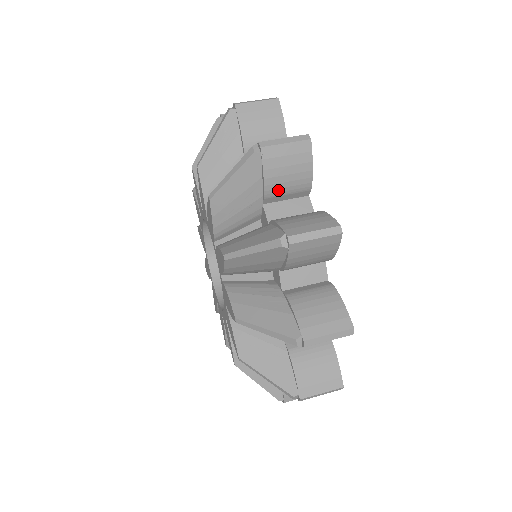
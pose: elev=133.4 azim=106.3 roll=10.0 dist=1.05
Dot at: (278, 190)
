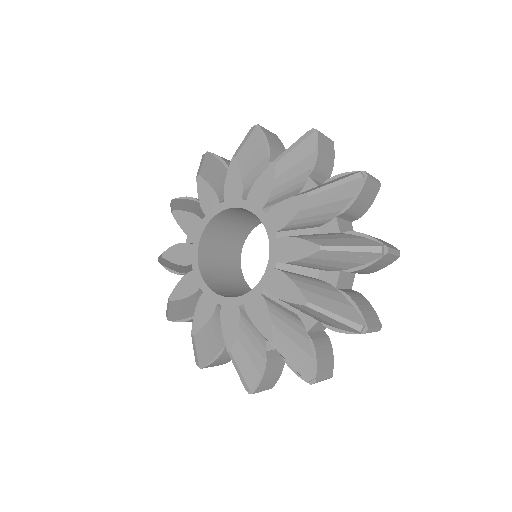
Dot at: (275, 152)
